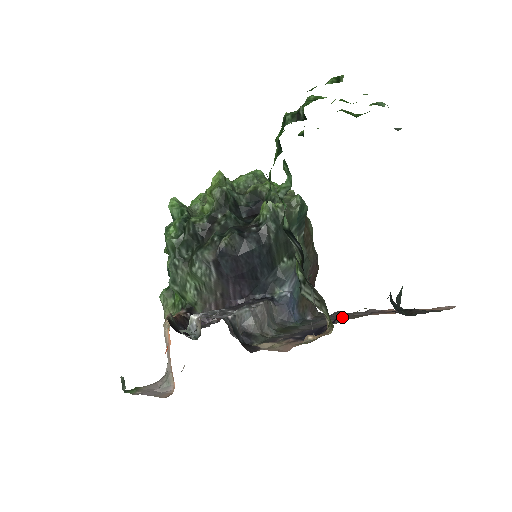
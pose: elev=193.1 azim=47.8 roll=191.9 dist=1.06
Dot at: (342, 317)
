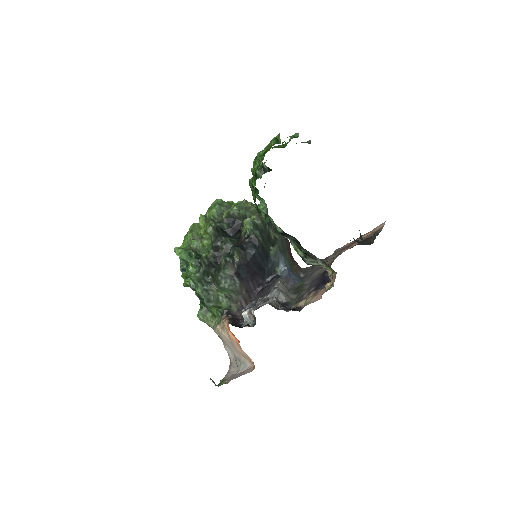
Dot at: occluded
